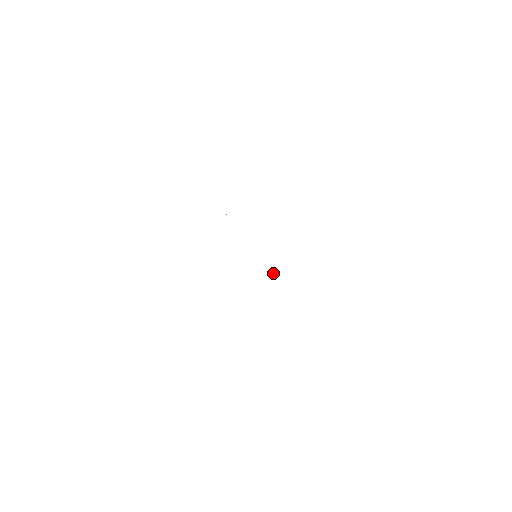
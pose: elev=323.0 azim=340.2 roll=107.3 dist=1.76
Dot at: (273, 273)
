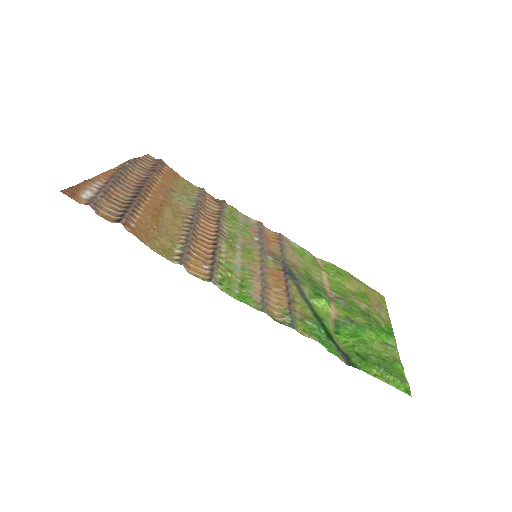
Dot at: (308, 297)
